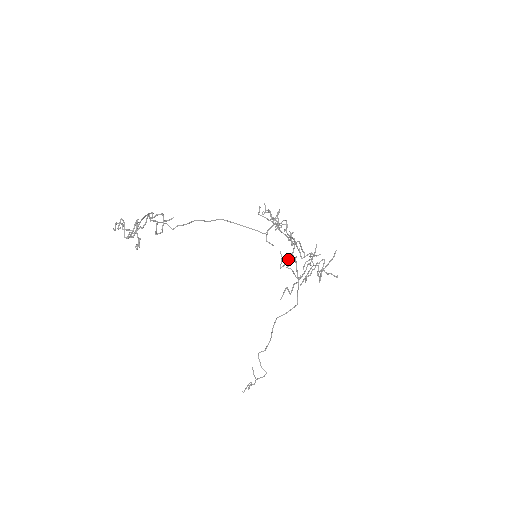
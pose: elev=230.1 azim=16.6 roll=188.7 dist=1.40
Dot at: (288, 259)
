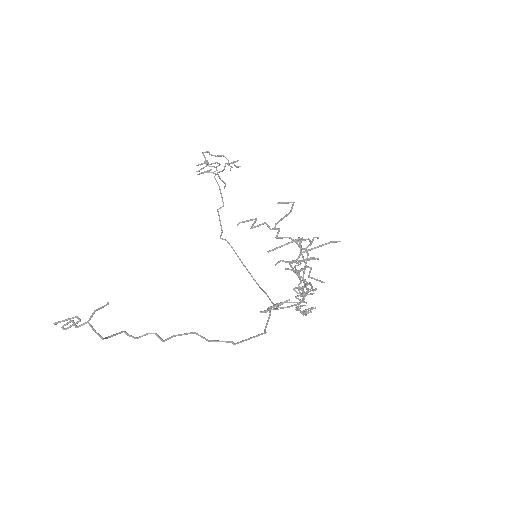
Dot at: (286, 202)
